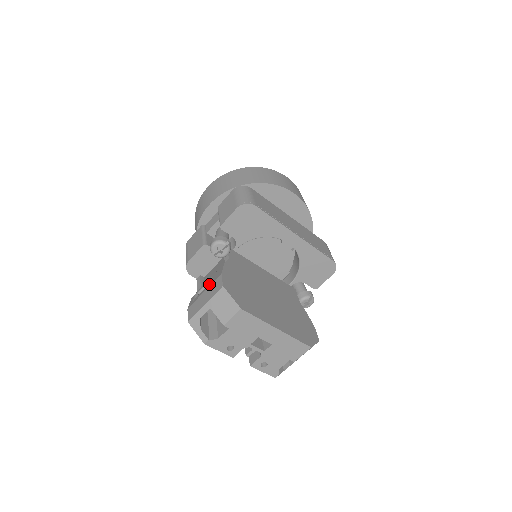
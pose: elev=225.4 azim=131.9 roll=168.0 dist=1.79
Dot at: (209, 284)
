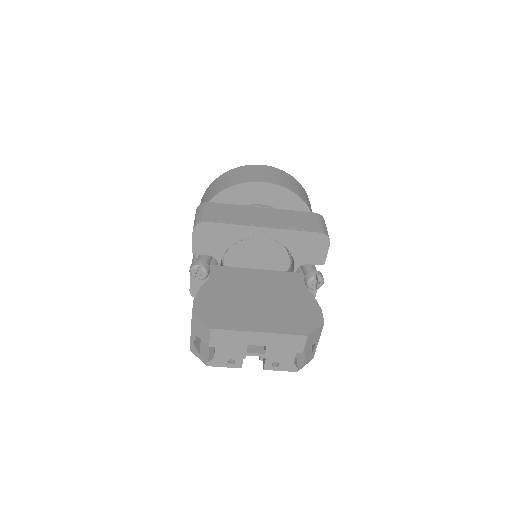
Dot at: occluded
